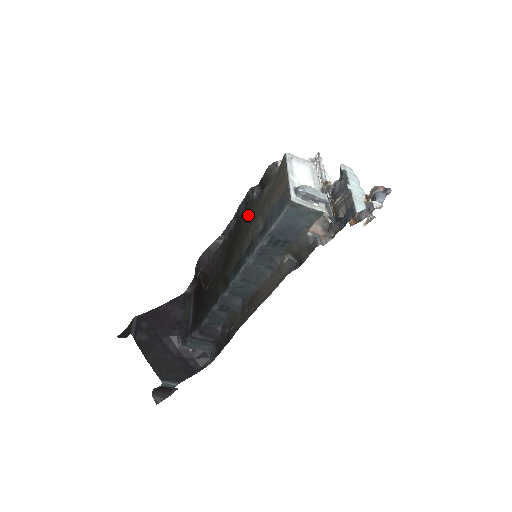
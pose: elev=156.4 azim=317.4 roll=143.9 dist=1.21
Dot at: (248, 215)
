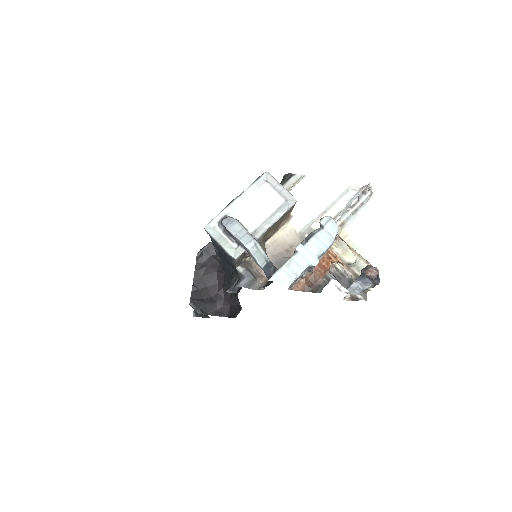
Dot at: occluded
